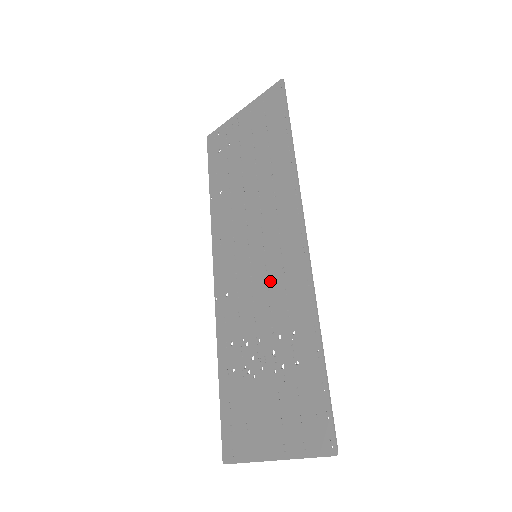
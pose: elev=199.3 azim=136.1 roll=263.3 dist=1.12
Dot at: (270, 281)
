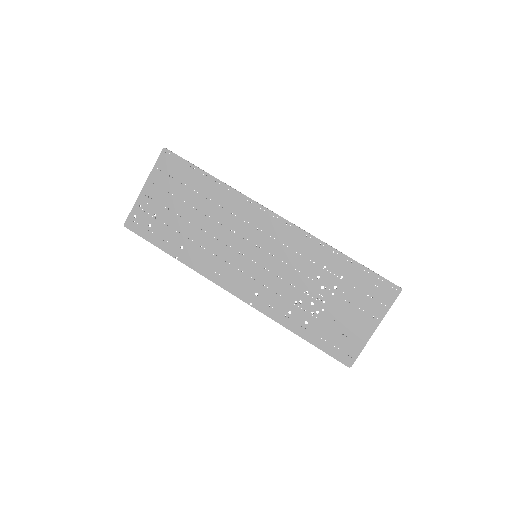
Dot at: (282, 258)
